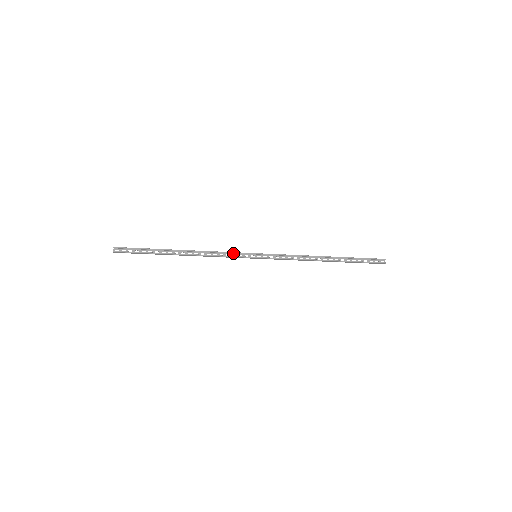
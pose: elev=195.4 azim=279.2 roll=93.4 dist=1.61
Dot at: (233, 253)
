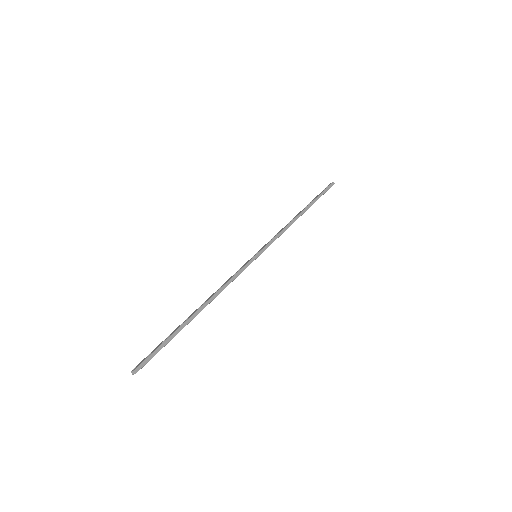
Dot at: (241, 272)
